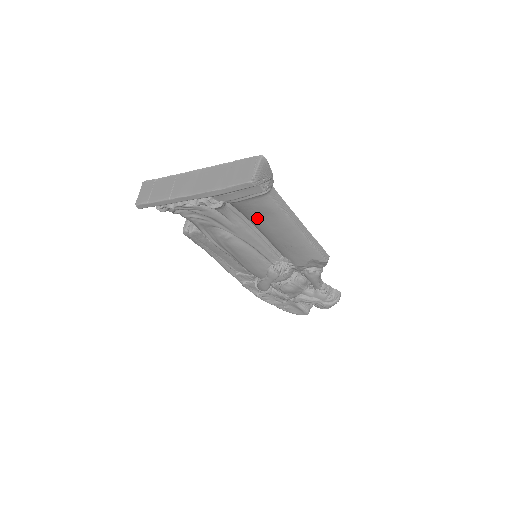
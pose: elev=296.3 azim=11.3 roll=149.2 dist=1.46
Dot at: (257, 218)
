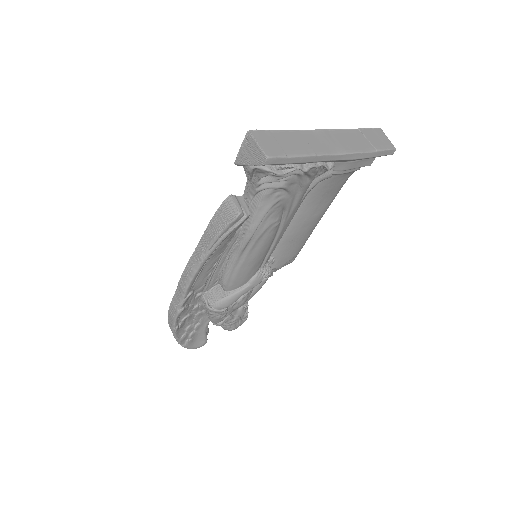
Dot at: (317, 200)
